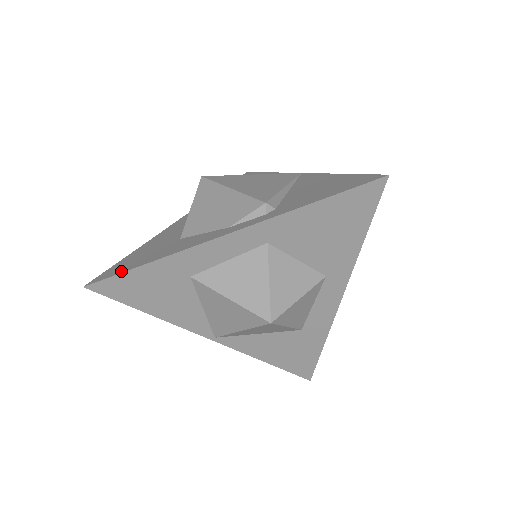
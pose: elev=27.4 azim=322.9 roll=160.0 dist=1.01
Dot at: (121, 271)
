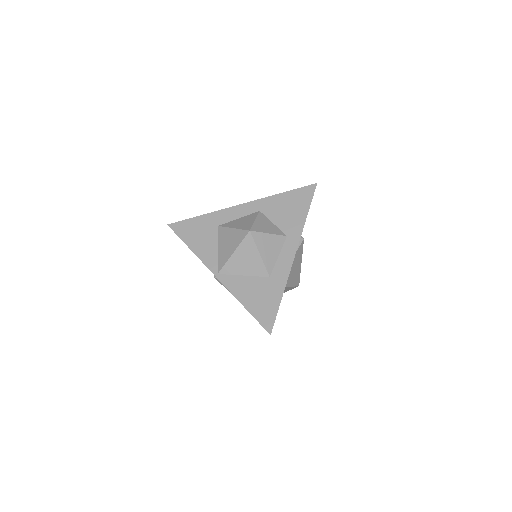
Dot at: (188, 220)
